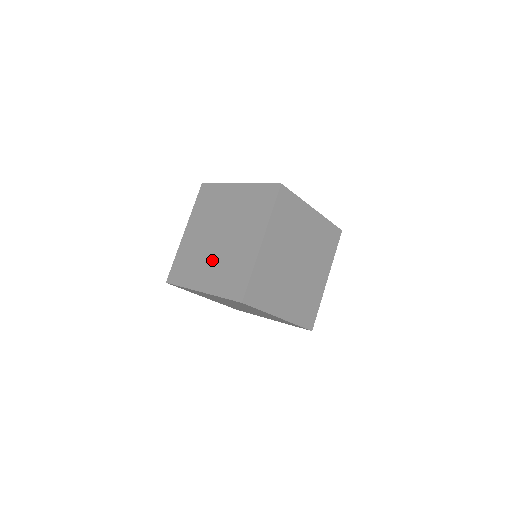
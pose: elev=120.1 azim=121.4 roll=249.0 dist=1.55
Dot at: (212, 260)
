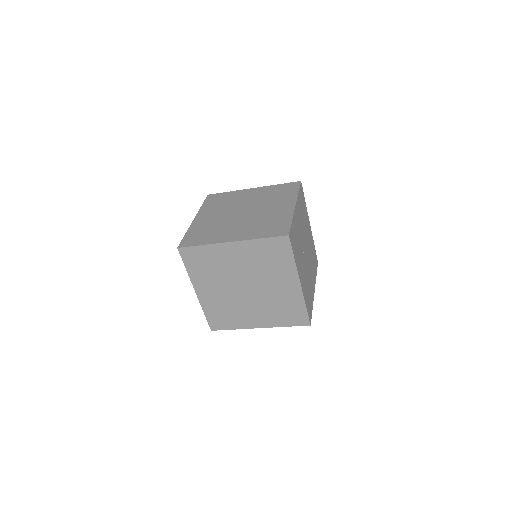
Dot at: (253, 306)
